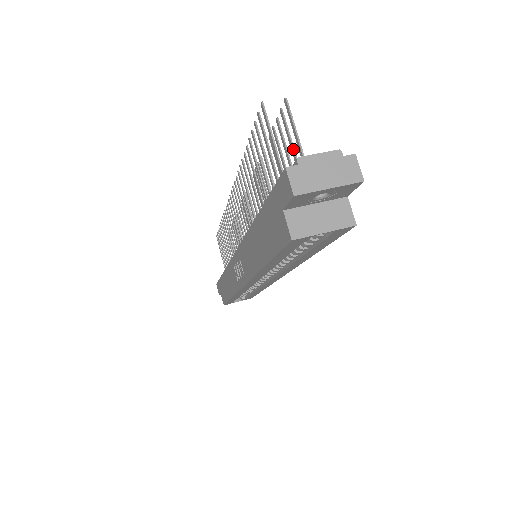
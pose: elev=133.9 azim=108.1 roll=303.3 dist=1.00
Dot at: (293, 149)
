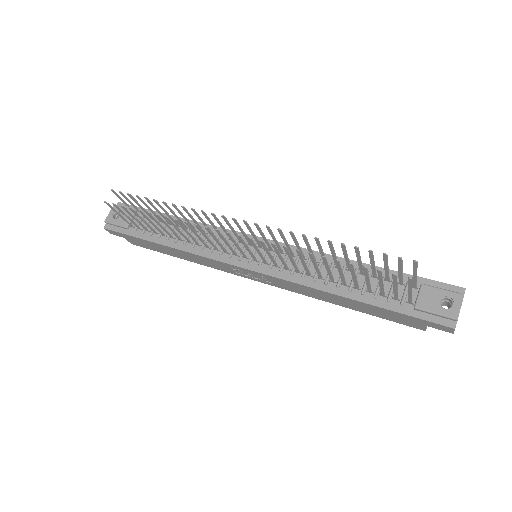
Dot at: (402, 273)
